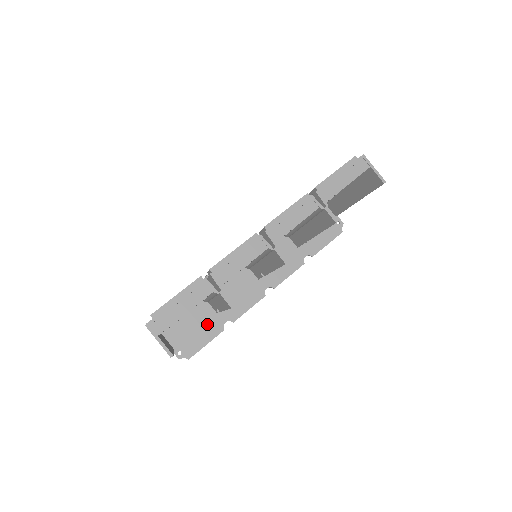
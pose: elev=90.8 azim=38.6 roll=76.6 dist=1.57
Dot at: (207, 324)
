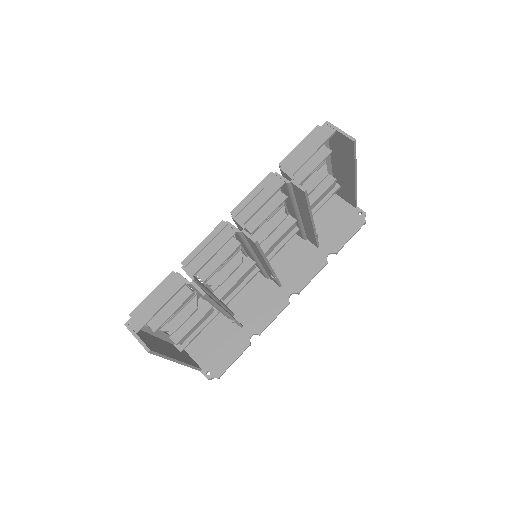
Dot at: (233, 340)
